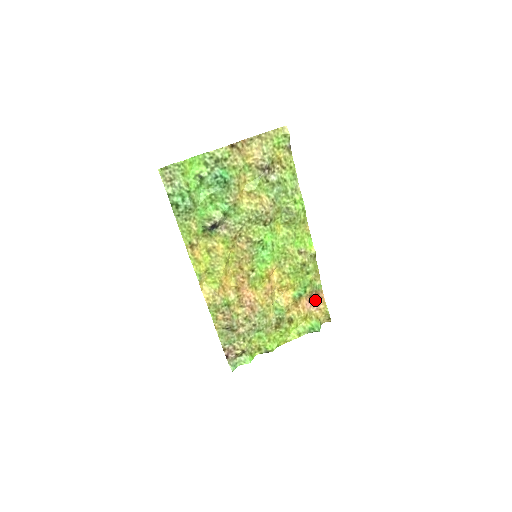
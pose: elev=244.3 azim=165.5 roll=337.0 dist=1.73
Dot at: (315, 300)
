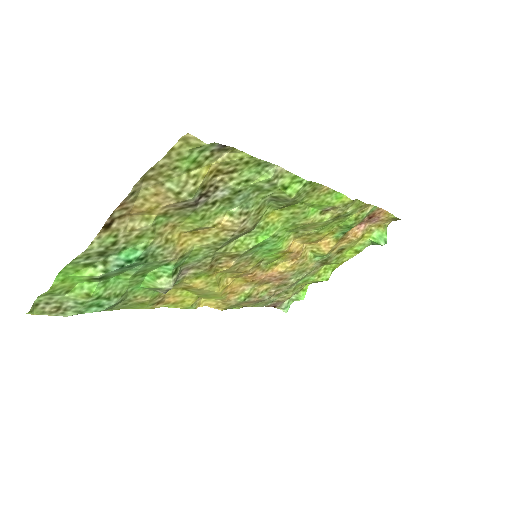
Dot at: (370, 219)
